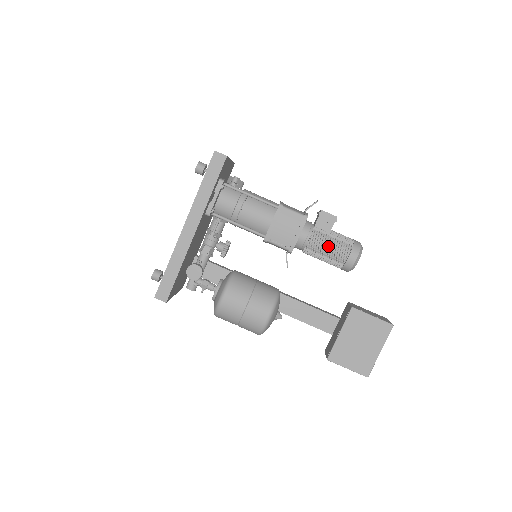
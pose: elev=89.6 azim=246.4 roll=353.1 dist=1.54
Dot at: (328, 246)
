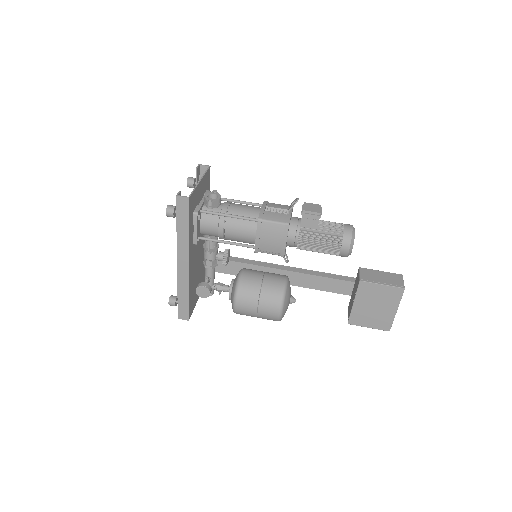
Dot at: (318, 244)
